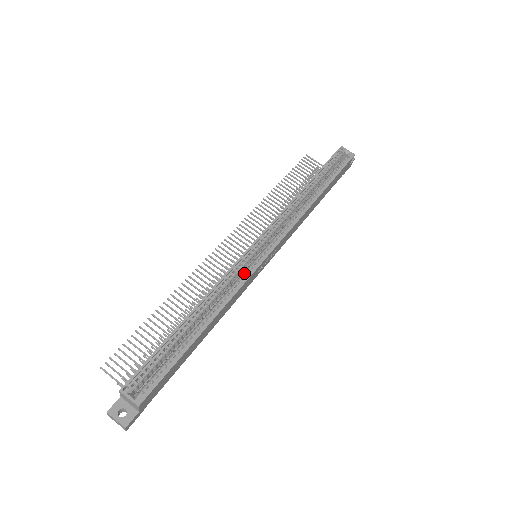
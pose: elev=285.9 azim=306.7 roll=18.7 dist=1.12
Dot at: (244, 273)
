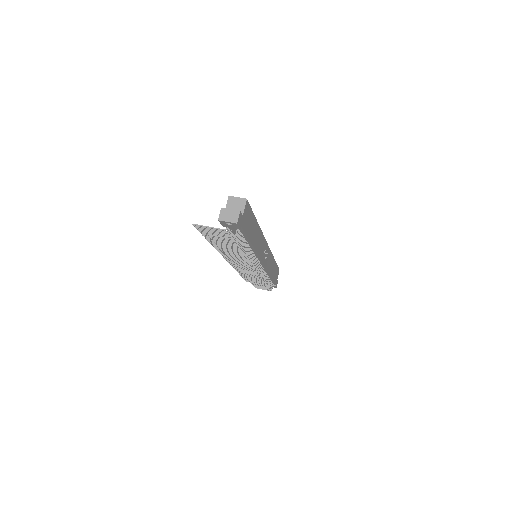
Dot at: occluded
